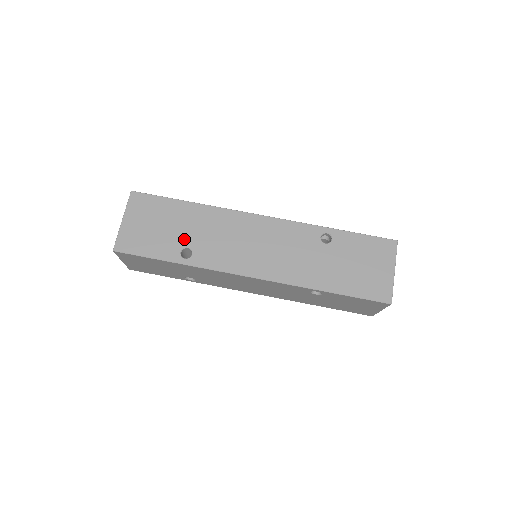
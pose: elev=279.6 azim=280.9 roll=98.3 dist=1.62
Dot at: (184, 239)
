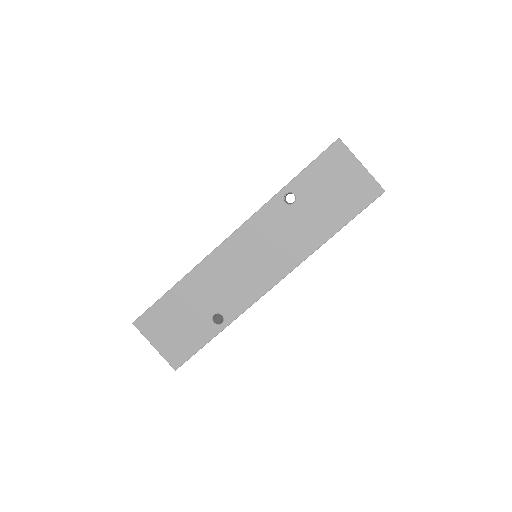
Dot at: (205, 313)
